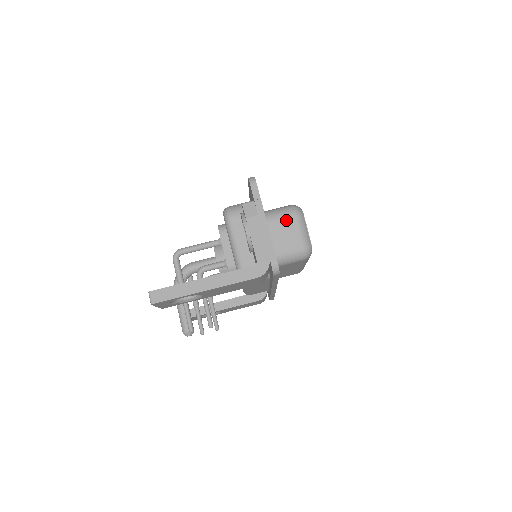
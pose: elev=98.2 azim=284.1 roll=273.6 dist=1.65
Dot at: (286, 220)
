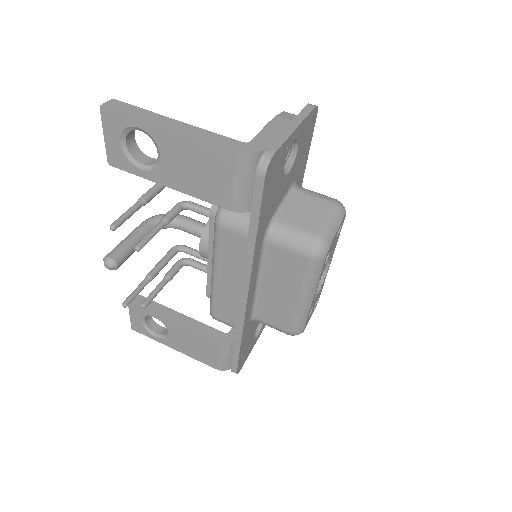
Dot at: (320, 200)
